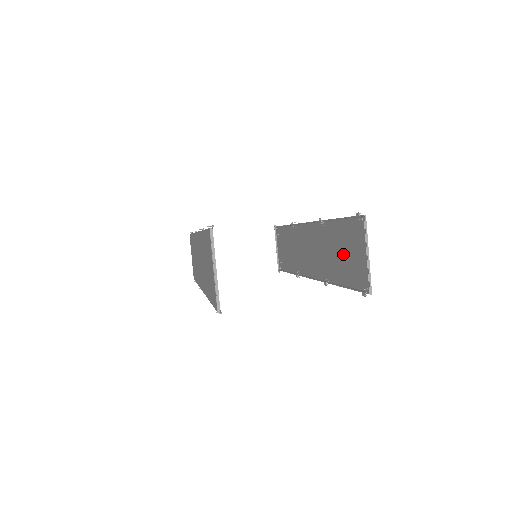
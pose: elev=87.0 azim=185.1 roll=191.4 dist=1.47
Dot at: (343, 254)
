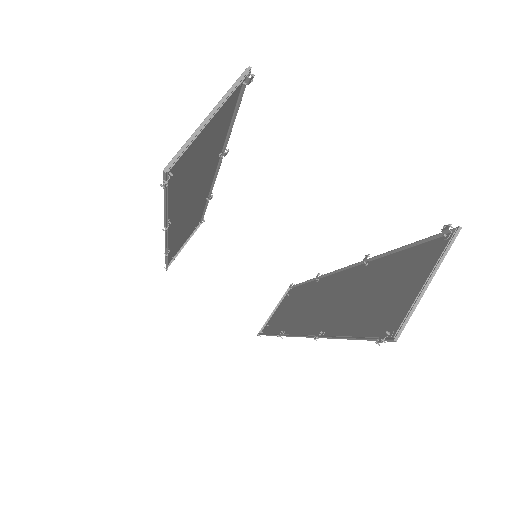
Dot at: (376, 294)
